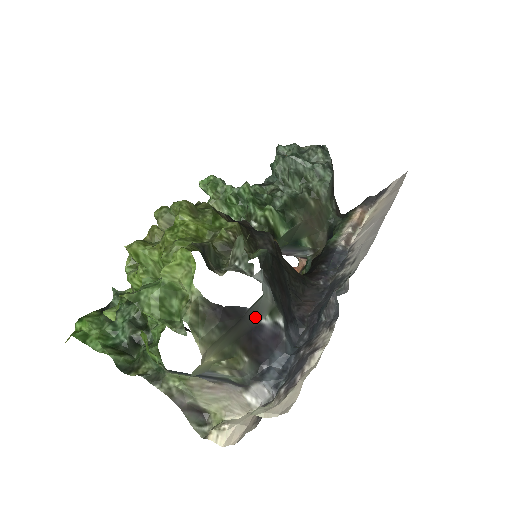
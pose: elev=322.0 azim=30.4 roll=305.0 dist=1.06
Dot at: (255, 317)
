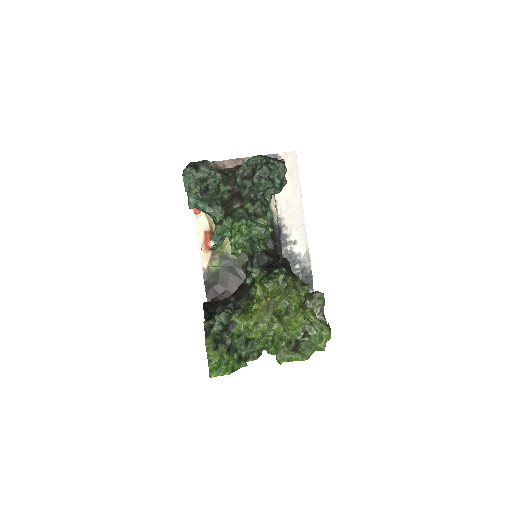
Dot at: occluded
